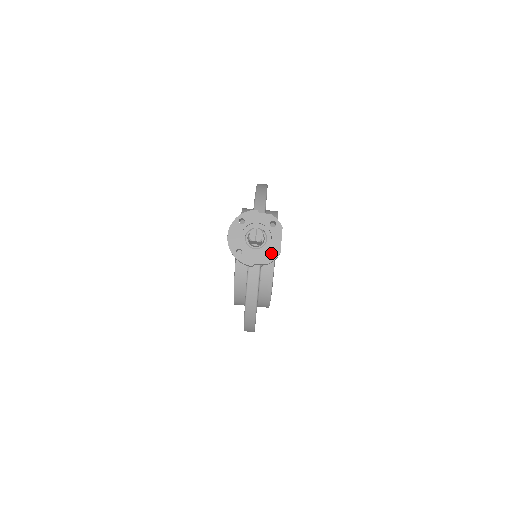
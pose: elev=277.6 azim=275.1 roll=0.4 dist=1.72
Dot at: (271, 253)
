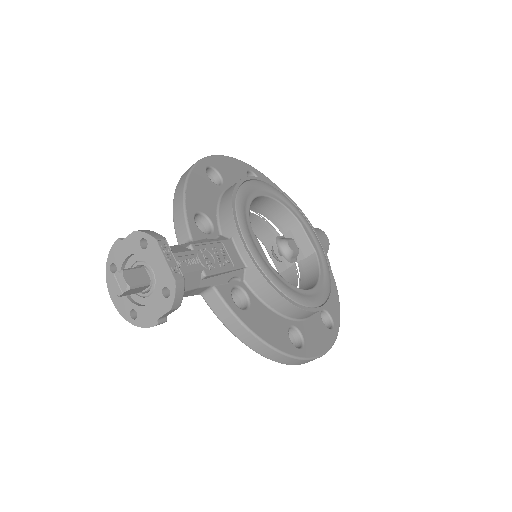
Dot at: (241, 253)
